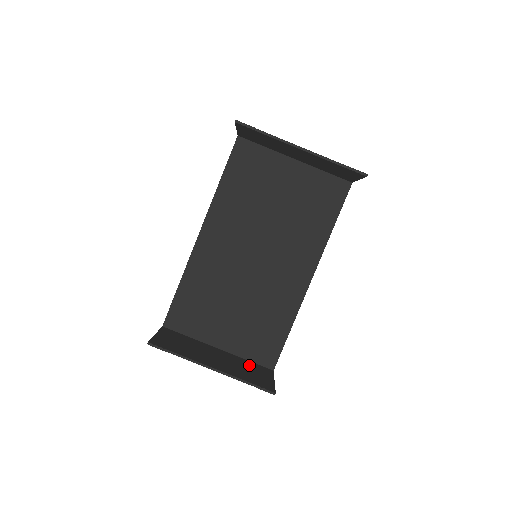
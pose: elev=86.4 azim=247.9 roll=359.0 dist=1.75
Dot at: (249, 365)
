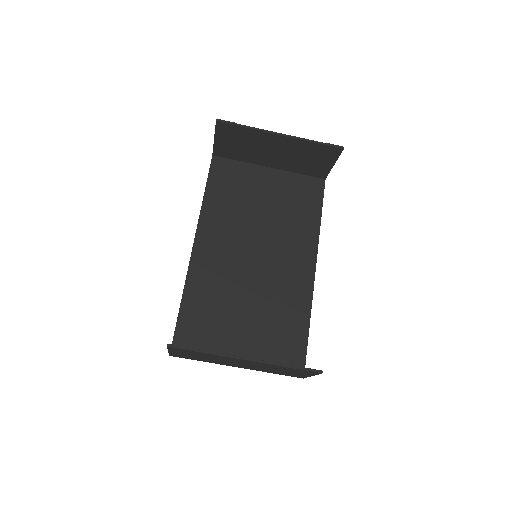
Dot at: occluded
